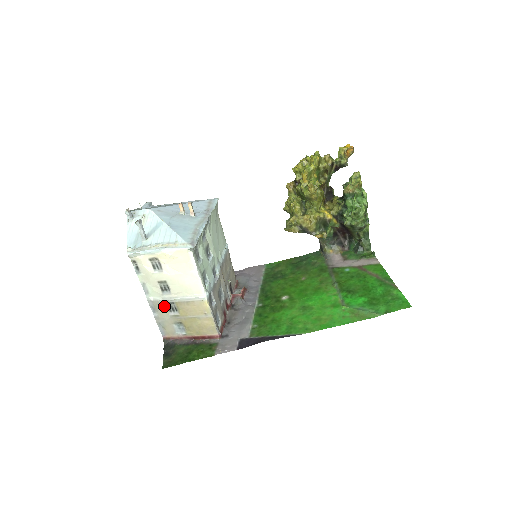
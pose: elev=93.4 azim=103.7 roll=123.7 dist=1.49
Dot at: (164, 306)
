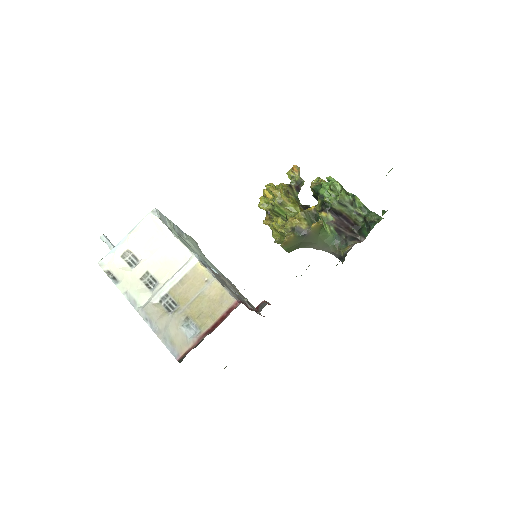
Dot at: (159, 308)
